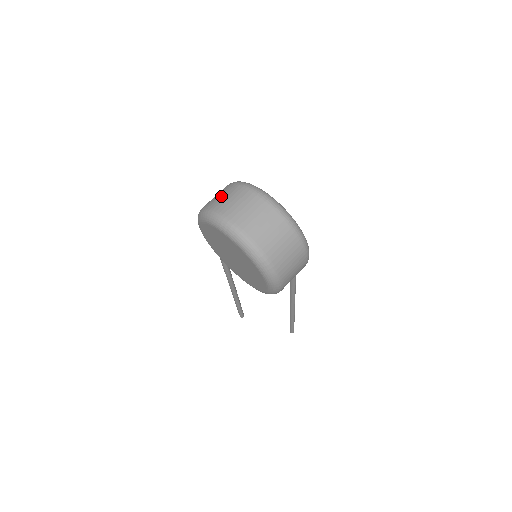
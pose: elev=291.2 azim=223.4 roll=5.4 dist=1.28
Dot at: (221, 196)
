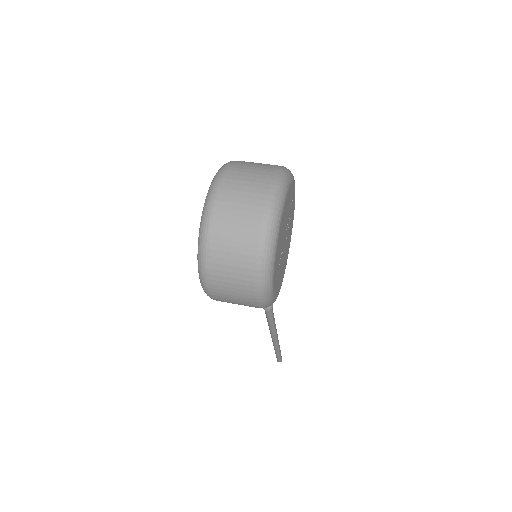
Dot at: (253, 165)
